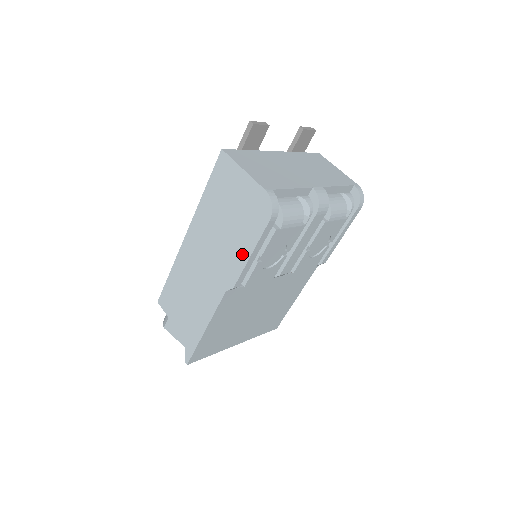
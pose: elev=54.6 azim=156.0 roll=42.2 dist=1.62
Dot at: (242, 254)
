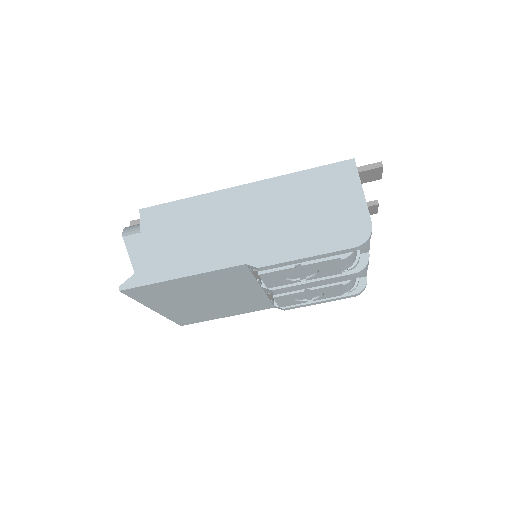
Dot at: (297, 249)
